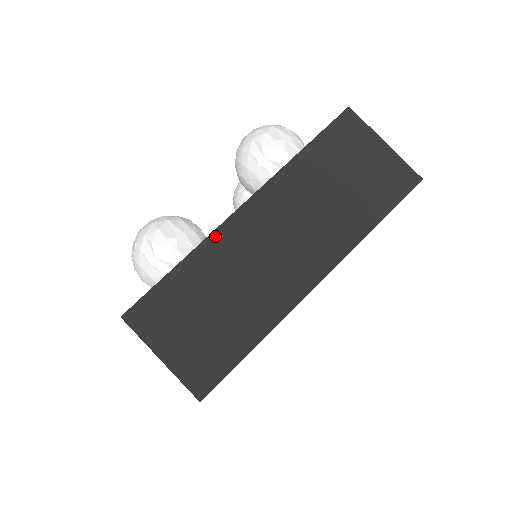
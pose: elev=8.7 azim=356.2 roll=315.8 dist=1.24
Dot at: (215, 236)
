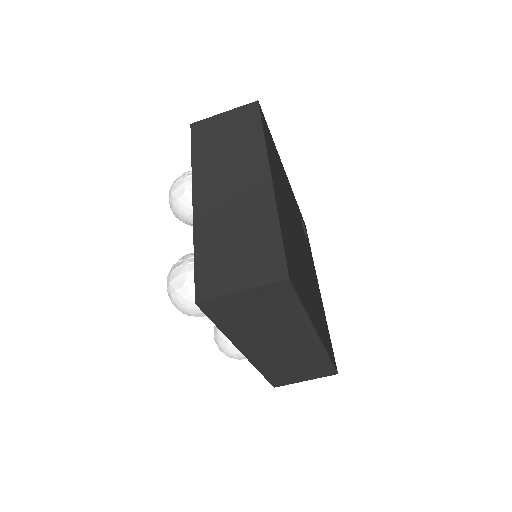
Dot at: (196, 222)
